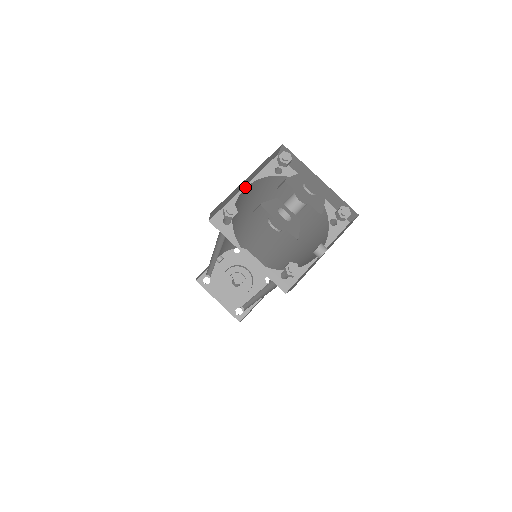
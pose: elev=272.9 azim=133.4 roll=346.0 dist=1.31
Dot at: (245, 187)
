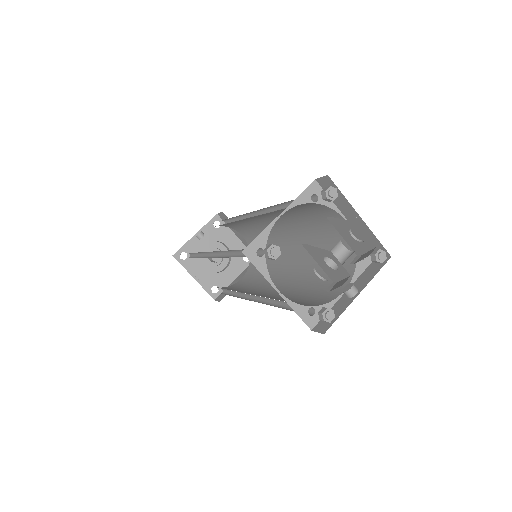
Dot at: occluded
